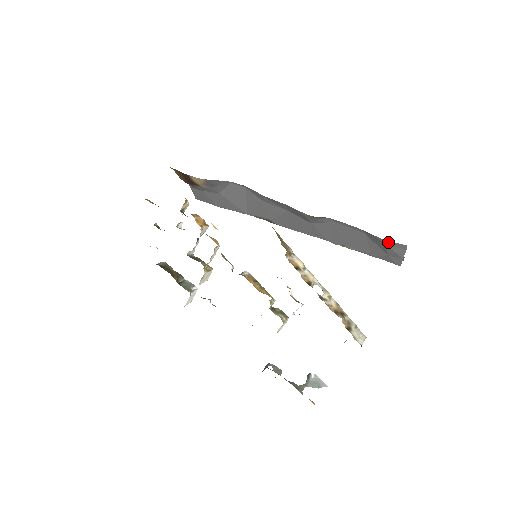
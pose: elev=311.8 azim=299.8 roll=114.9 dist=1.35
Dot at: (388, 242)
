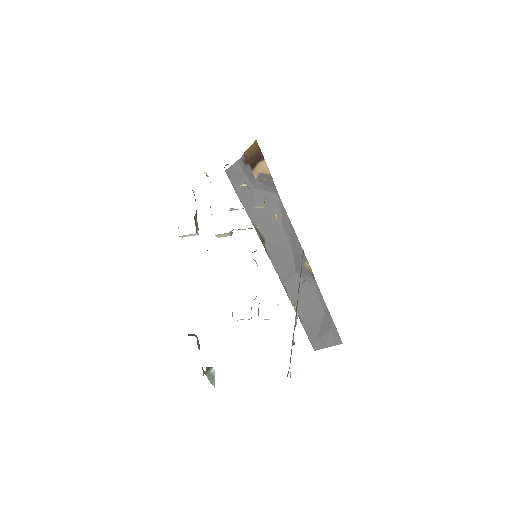
Dot at: (335, 331)
